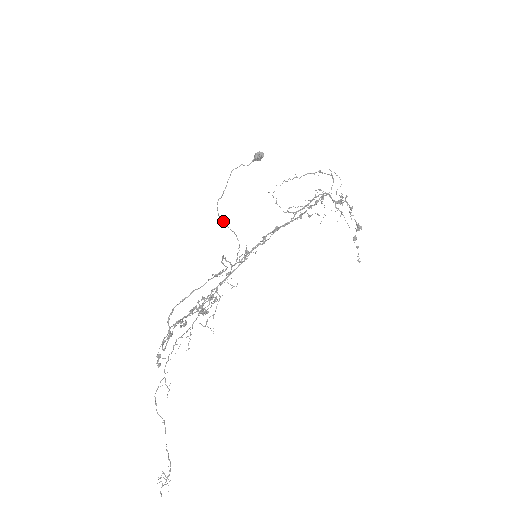
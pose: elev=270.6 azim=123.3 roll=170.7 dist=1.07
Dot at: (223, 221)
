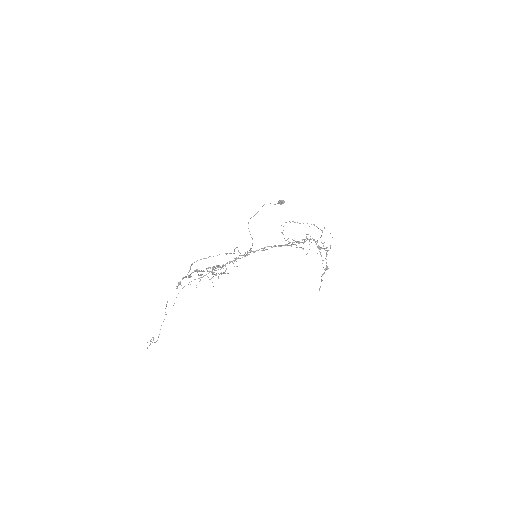
Dot at: (249, 231)
